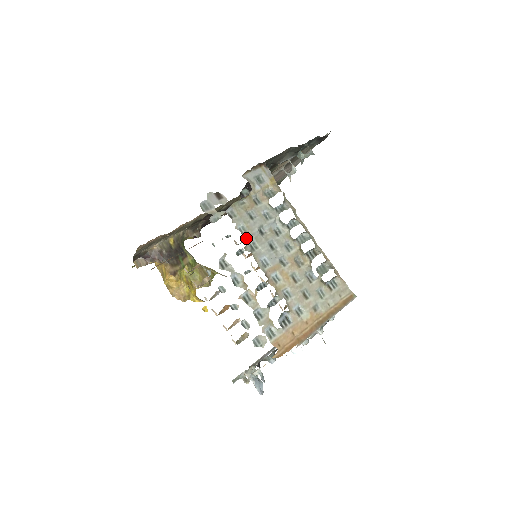
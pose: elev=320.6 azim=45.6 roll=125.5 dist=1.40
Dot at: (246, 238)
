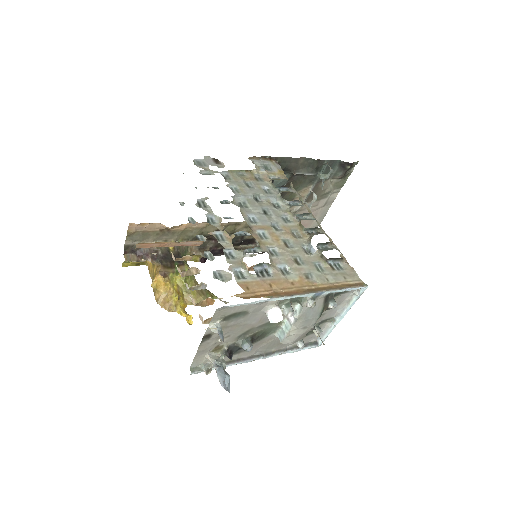
Dot at: (236, 196)
